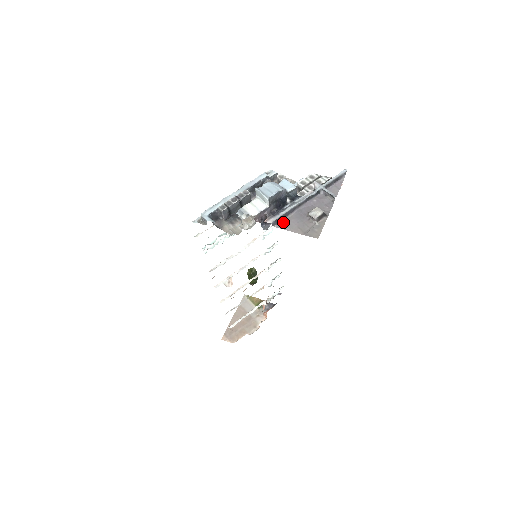
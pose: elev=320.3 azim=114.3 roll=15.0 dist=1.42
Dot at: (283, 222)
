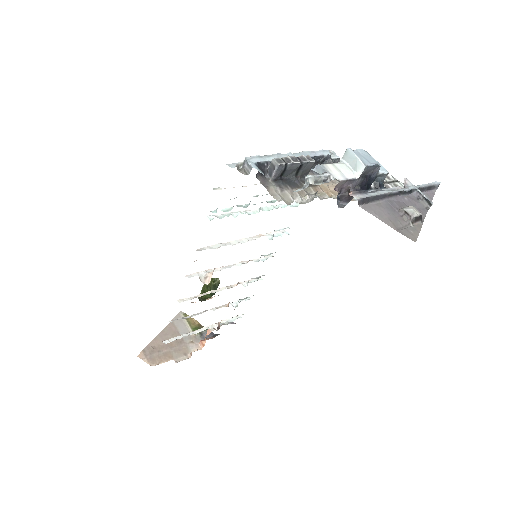
Dot at: (370, 205)
